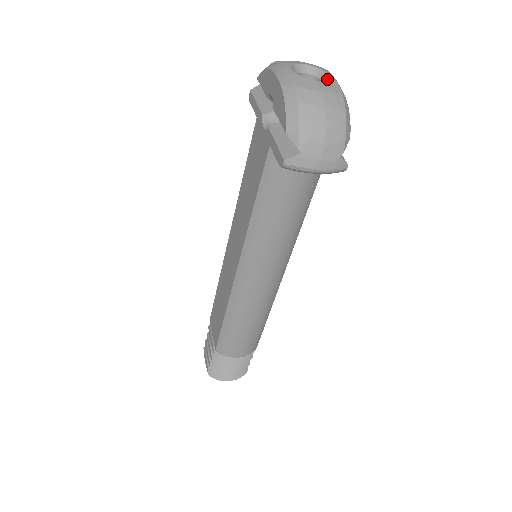
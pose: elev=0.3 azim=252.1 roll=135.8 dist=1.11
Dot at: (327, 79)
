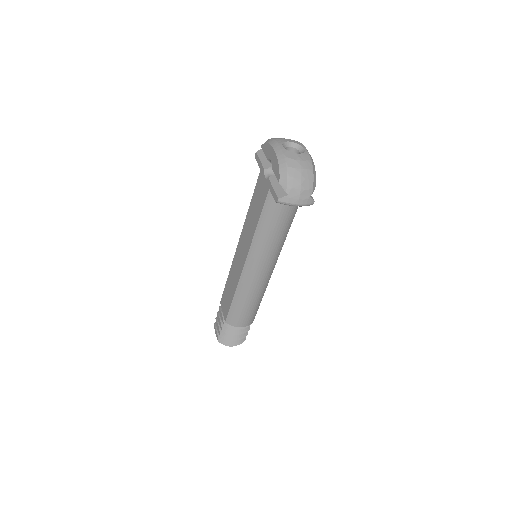
Dot at: (303, 152)
